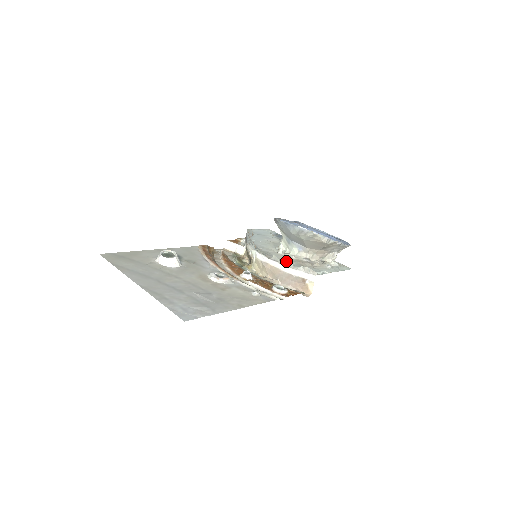
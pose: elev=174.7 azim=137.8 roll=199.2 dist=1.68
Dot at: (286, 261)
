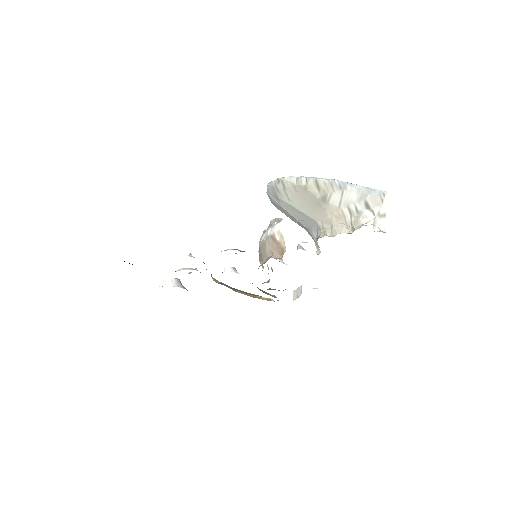
Dot at: occluded
